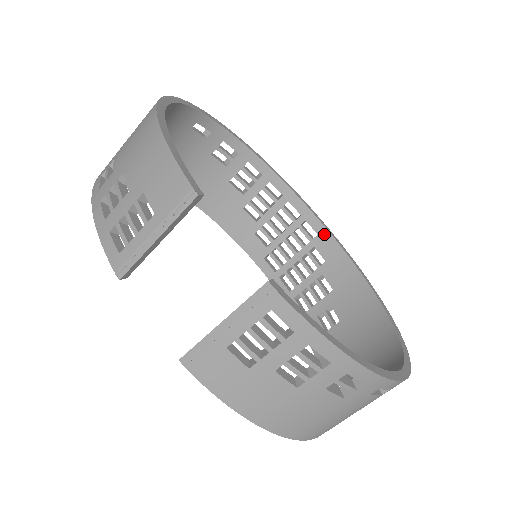
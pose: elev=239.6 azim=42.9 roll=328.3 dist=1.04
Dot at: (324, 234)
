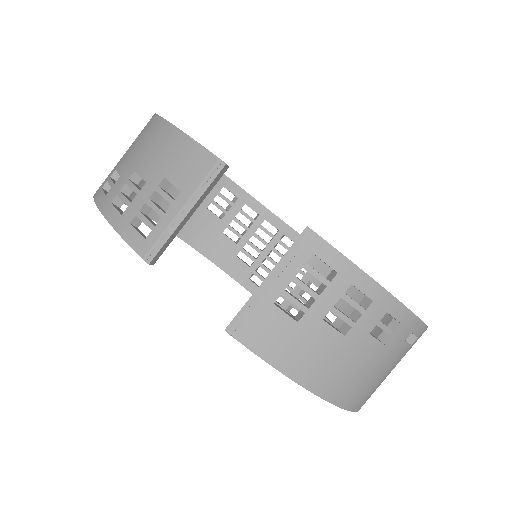
Dot at: occluded
